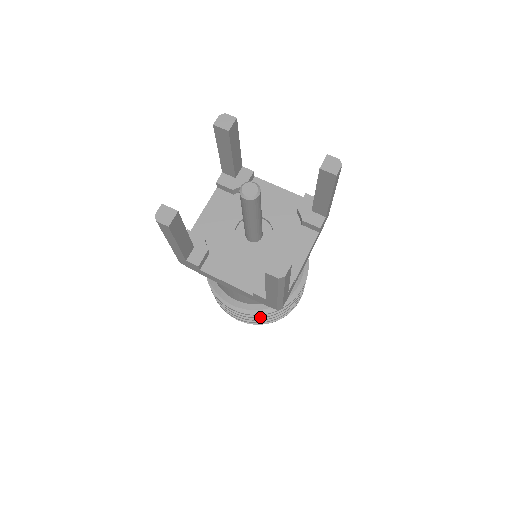
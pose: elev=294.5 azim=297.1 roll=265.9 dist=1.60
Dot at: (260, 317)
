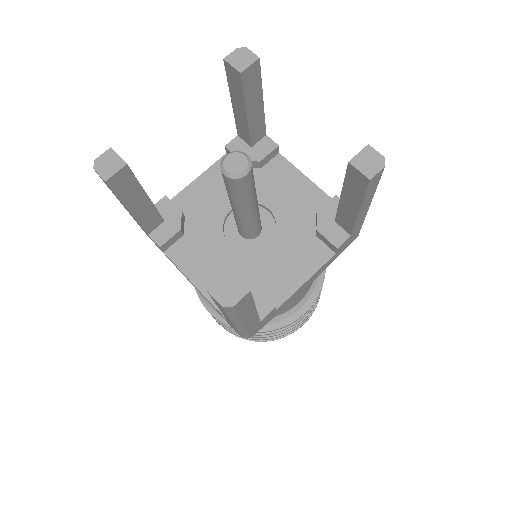
Dot at: occluded
